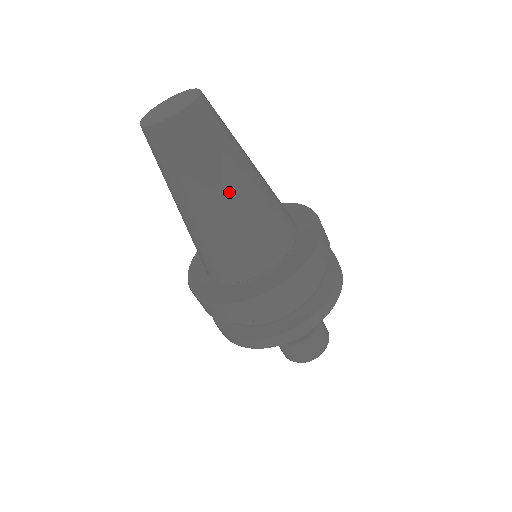
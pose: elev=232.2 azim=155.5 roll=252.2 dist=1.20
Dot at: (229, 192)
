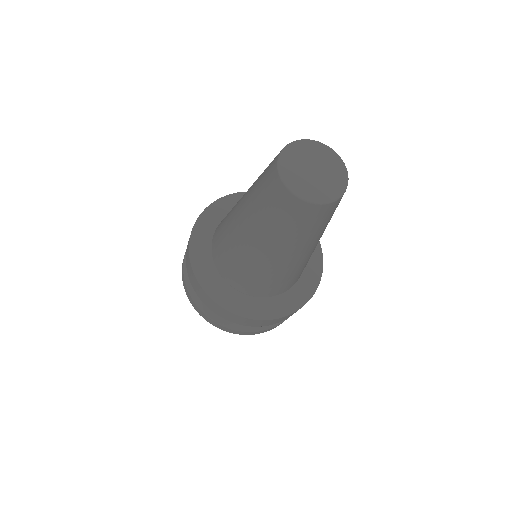
Dot at: (312, 249)
